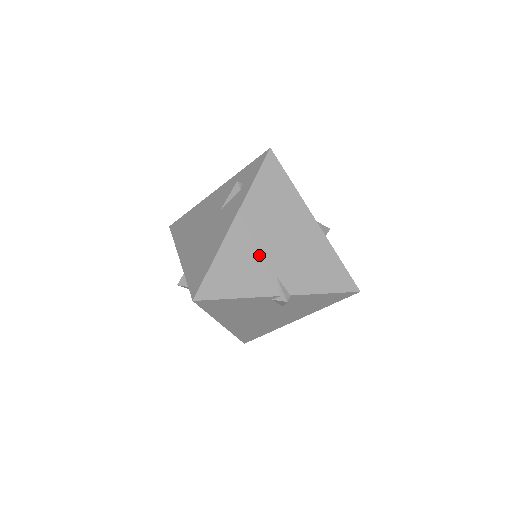
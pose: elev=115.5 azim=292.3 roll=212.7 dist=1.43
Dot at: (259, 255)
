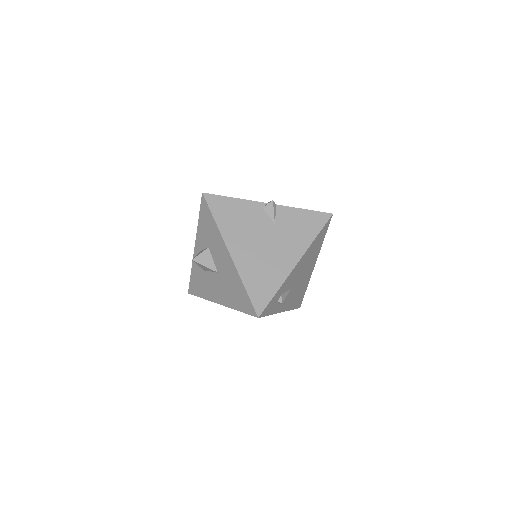
Dot at: occluded
